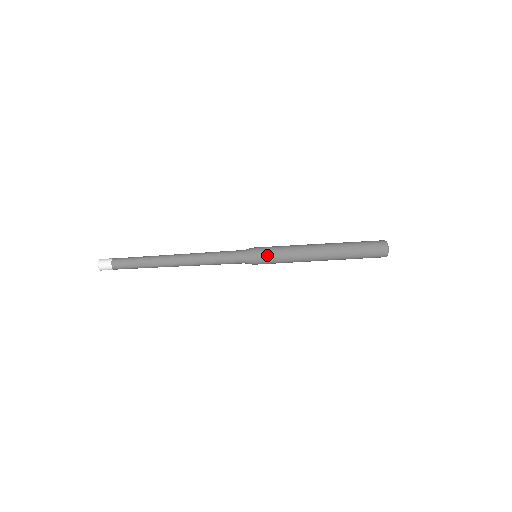
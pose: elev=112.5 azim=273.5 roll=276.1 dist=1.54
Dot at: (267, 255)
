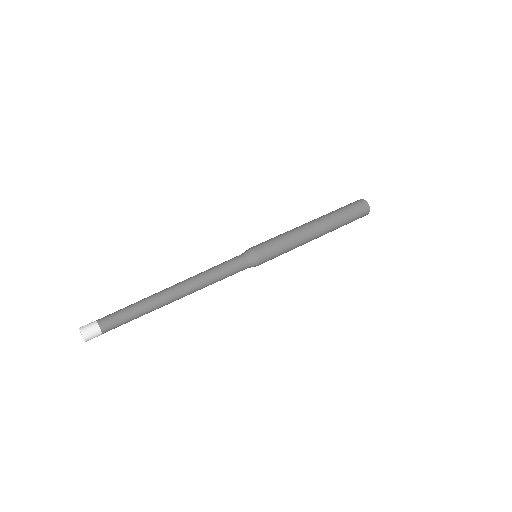
Dot at: (269, 248)
